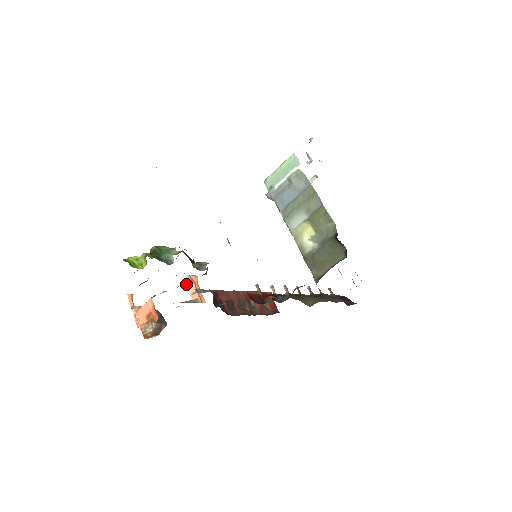
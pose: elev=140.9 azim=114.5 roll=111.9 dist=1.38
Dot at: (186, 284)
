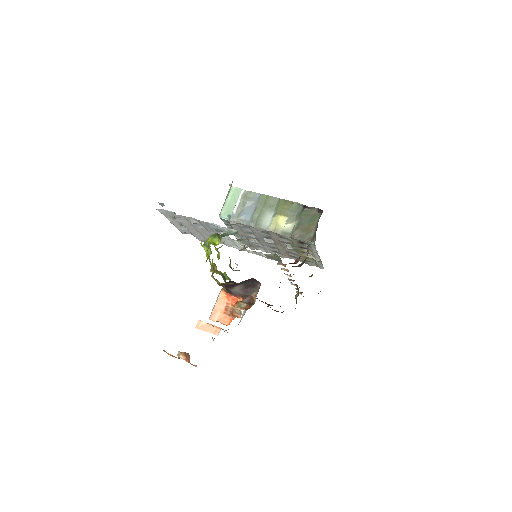
Dot at: (201, 329)
